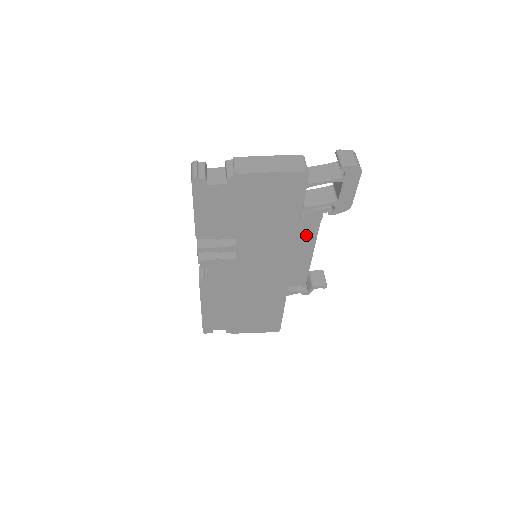
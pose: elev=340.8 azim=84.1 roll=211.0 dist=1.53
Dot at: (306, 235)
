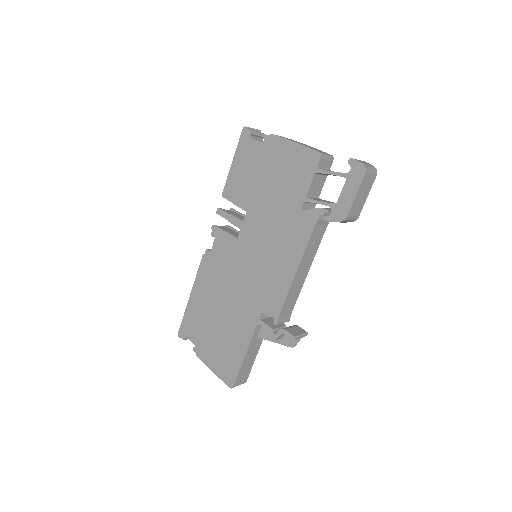
Dot at: (298, 239)
